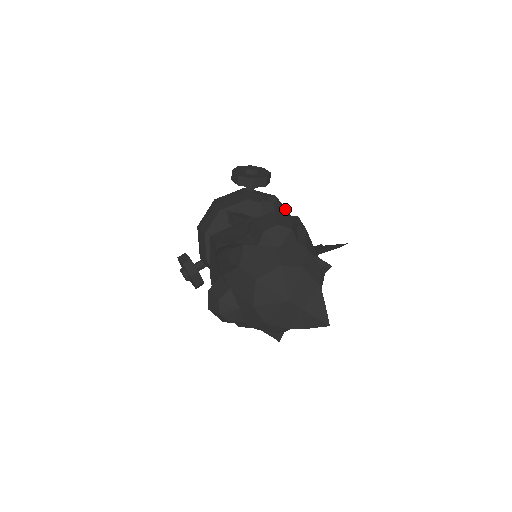
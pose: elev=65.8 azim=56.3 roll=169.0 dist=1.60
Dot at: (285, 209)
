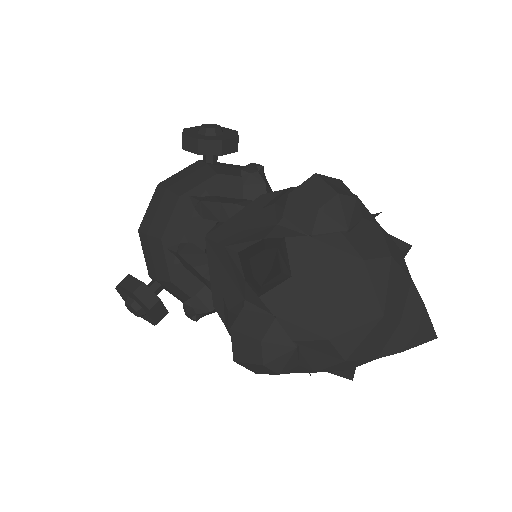
Dot at: occluded
